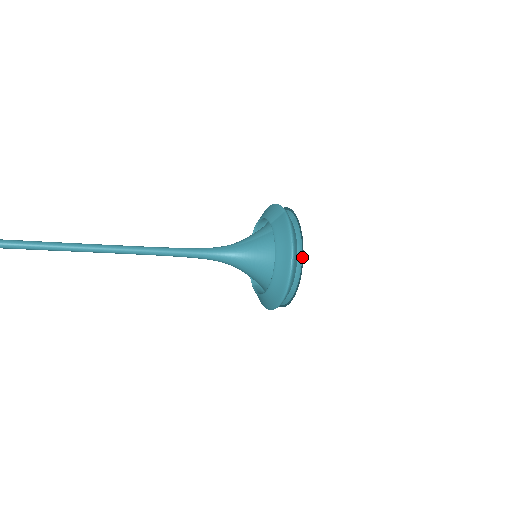
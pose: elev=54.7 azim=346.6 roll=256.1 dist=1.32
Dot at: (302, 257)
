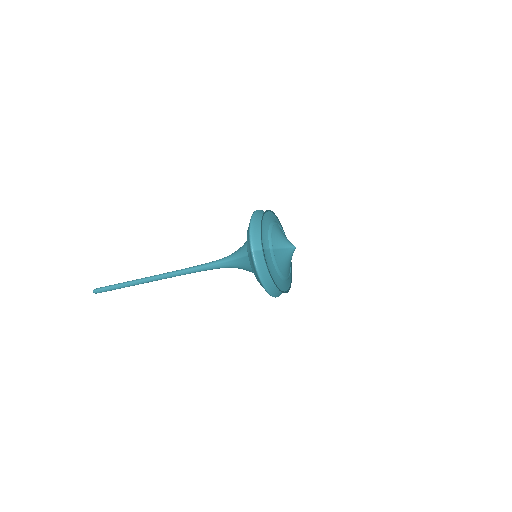
Dot at: (275, 284)
